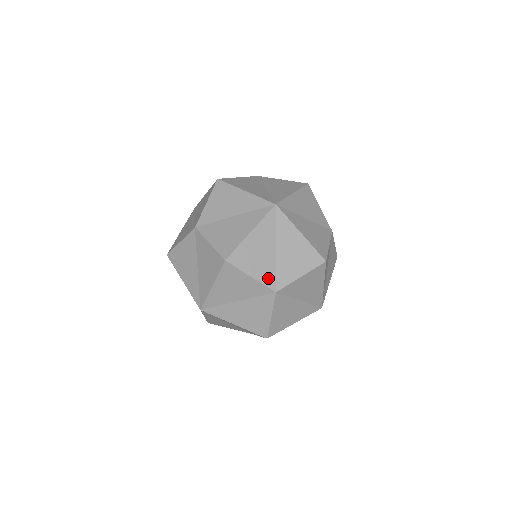
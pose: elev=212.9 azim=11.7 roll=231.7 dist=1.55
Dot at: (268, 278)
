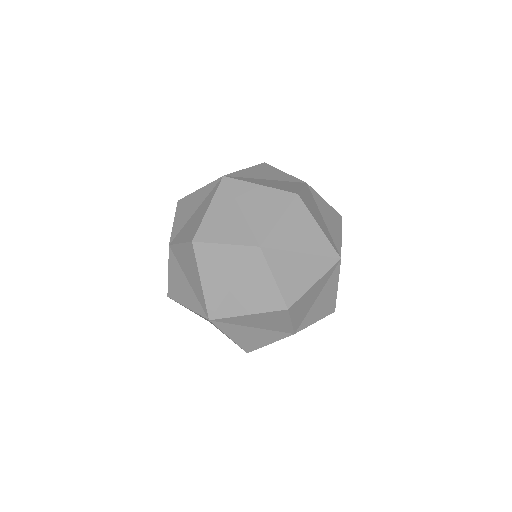
Dot at: (245, 238)
